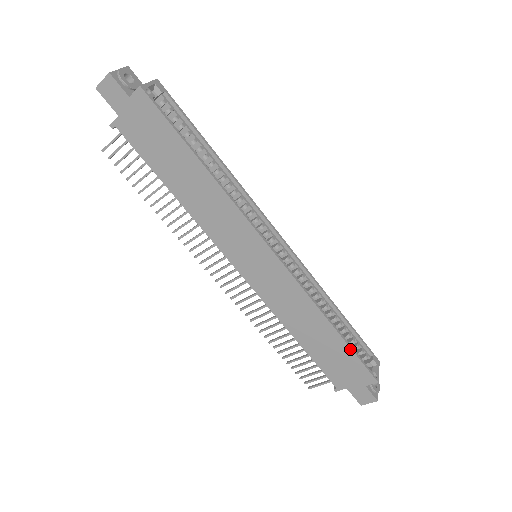
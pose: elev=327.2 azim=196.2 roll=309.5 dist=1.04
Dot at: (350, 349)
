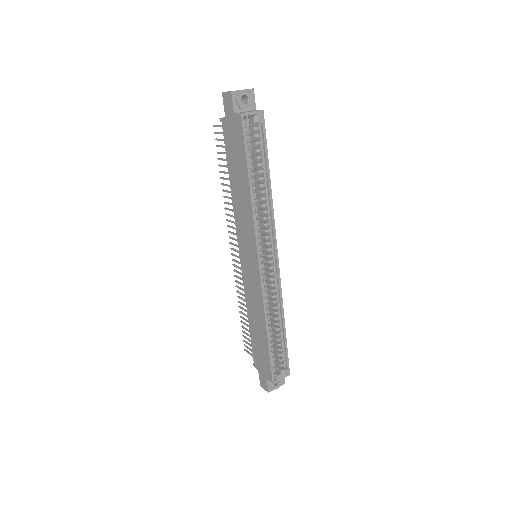
Dot at: (269, 353)
